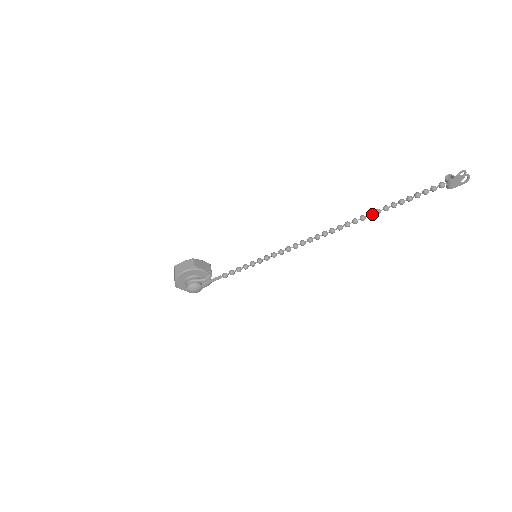
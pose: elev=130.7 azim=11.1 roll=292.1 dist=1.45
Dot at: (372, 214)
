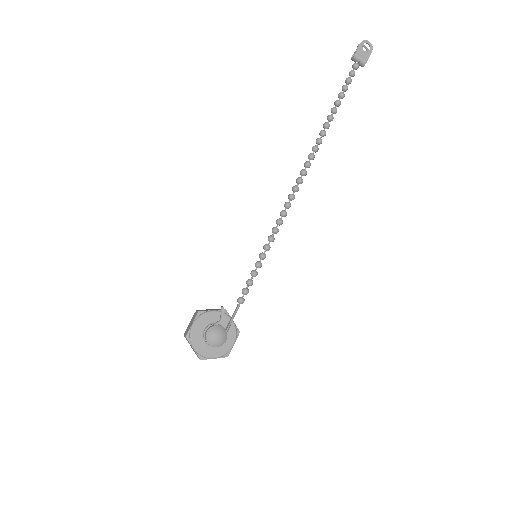
Dot at: (322, 130)
